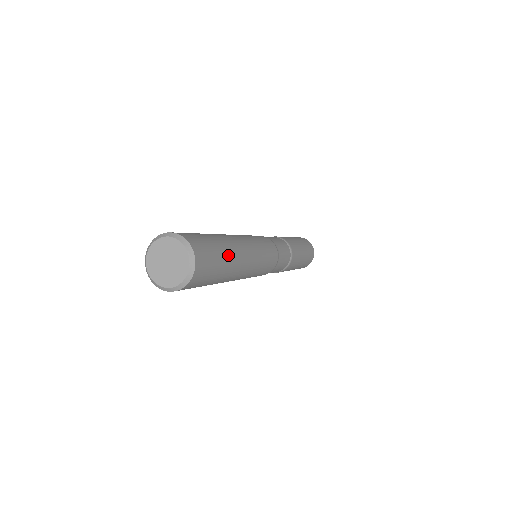
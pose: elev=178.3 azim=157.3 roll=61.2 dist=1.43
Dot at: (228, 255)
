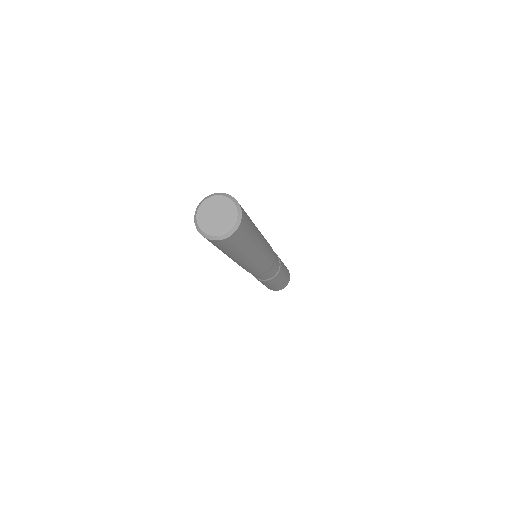
Dot at: (253, 223)
